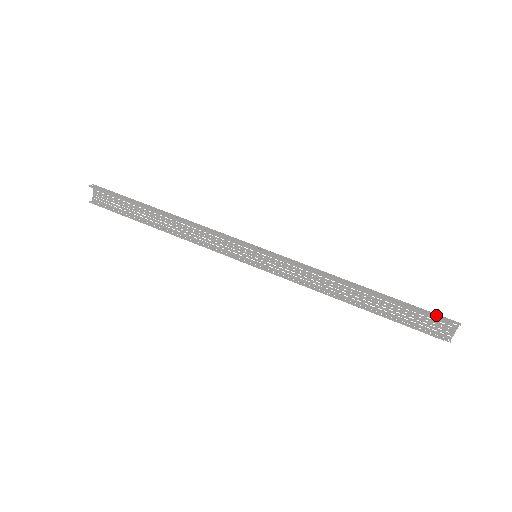
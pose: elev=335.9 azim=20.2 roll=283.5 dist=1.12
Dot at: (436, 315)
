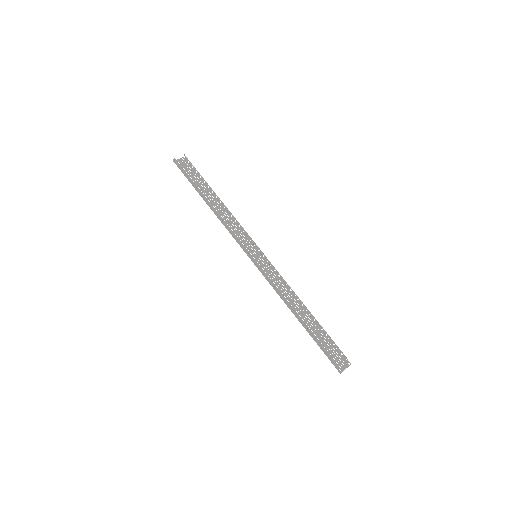
Dot at: (340, 352)
